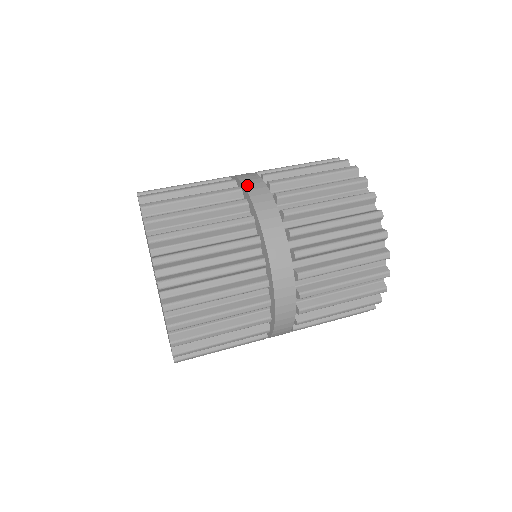
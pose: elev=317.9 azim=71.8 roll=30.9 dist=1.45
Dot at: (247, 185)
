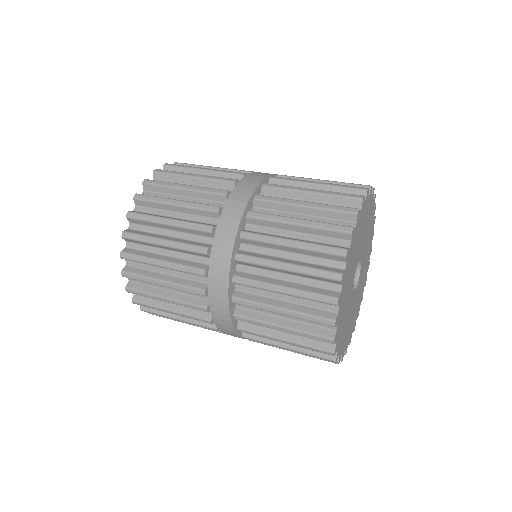
Dot at: occluded
